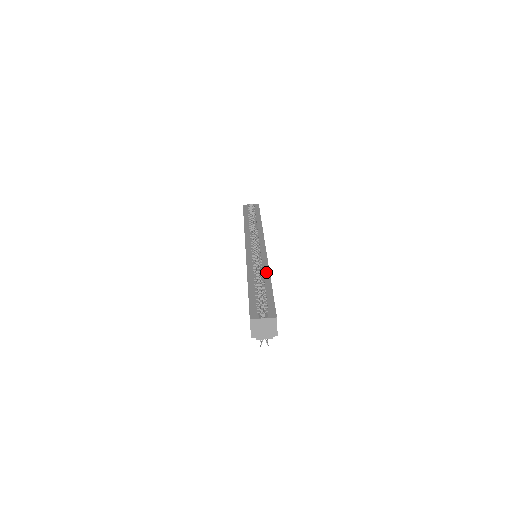
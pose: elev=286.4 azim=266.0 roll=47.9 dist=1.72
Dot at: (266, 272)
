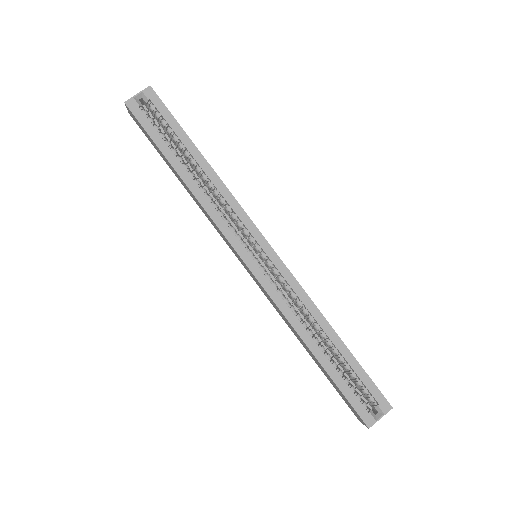
Dot at: (320, 320)
